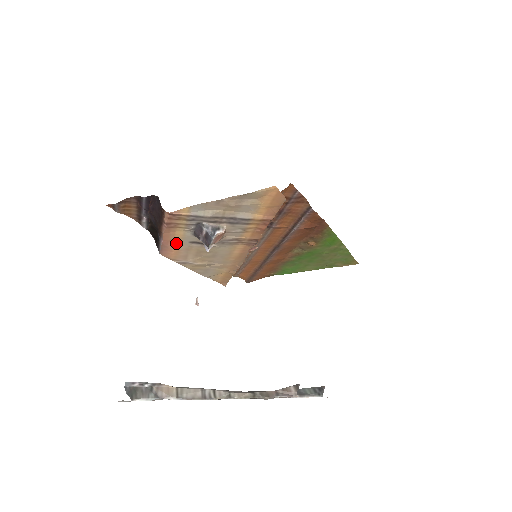
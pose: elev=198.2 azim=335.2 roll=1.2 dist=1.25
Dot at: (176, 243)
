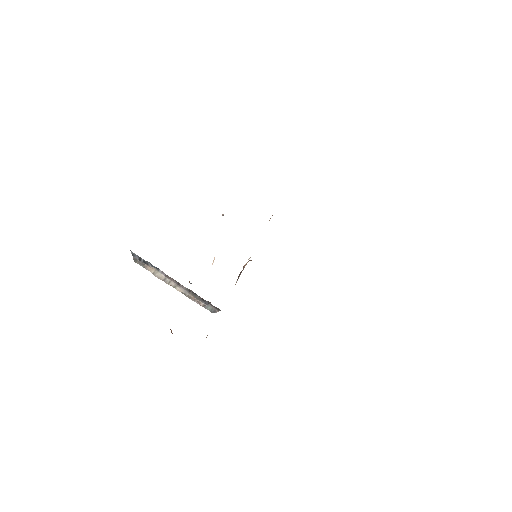
Dot at: occluded
